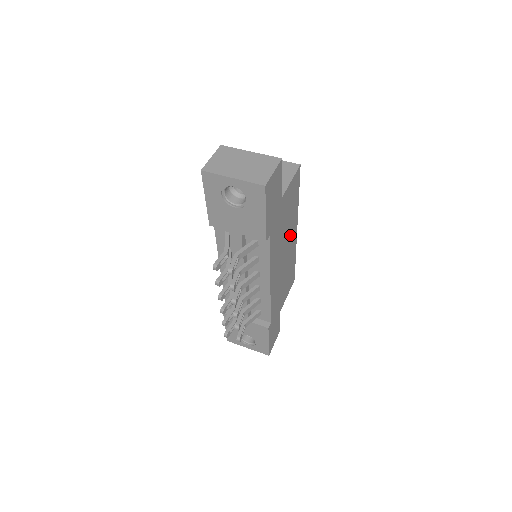
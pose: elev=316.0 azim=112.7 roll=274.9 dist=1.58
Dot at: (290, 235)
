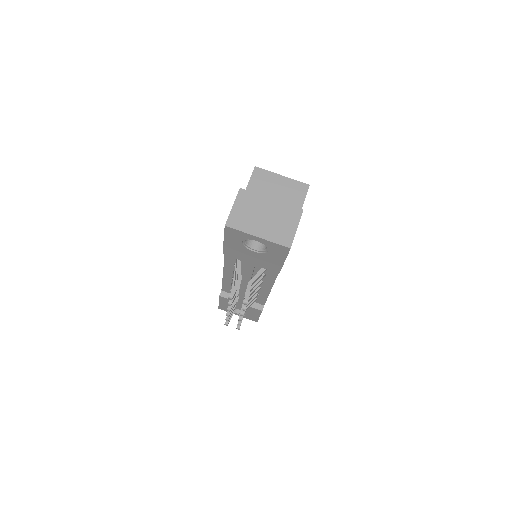
Dot at: occluded
